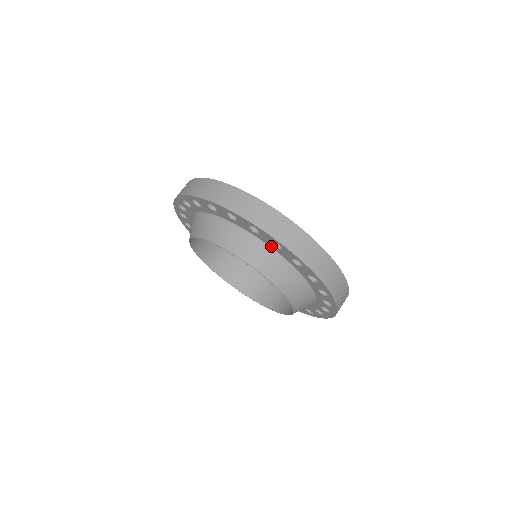
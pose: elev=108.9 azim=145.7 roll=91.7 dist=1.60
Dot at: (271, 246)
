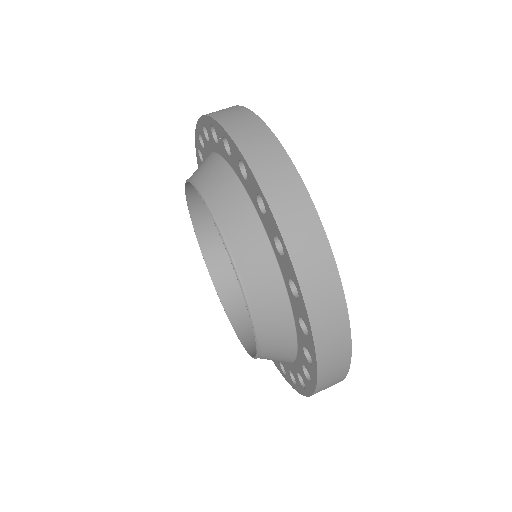
Dot at: (242, 180)
